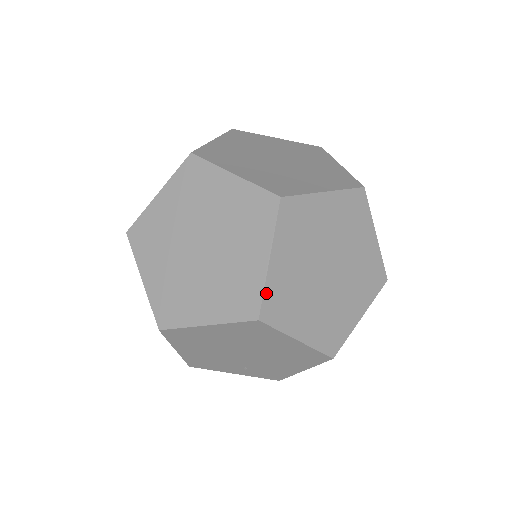
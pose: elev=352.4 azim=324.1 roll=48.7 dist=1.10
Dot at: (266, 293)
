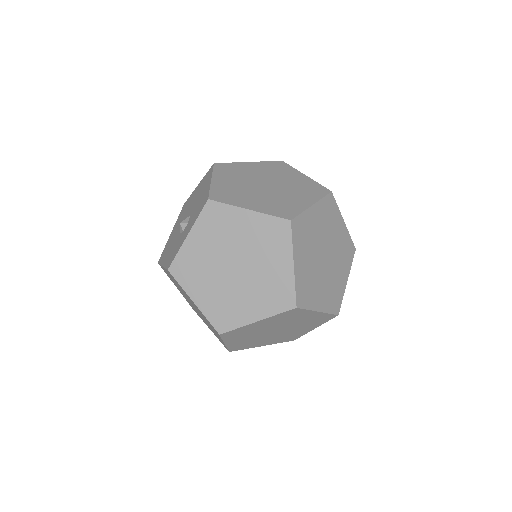
Dot at: (237, 329)
